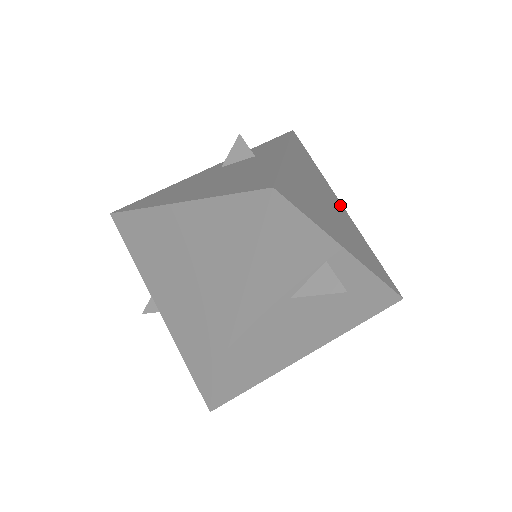
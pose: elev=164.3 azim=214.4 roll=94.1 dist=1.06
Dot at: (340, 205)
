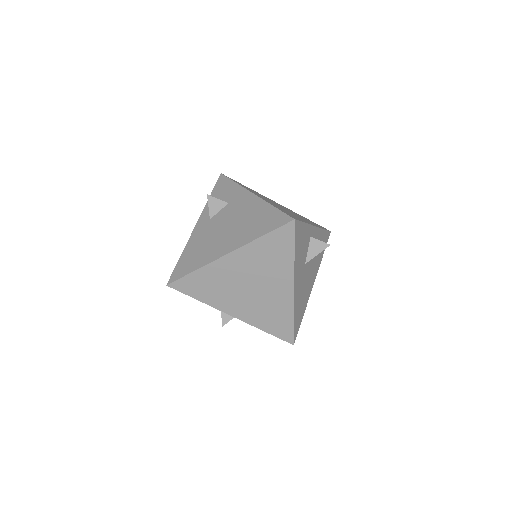
Dot at: (275, 202)
